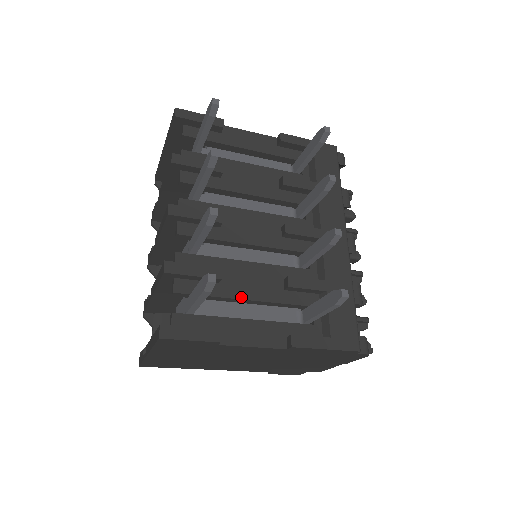
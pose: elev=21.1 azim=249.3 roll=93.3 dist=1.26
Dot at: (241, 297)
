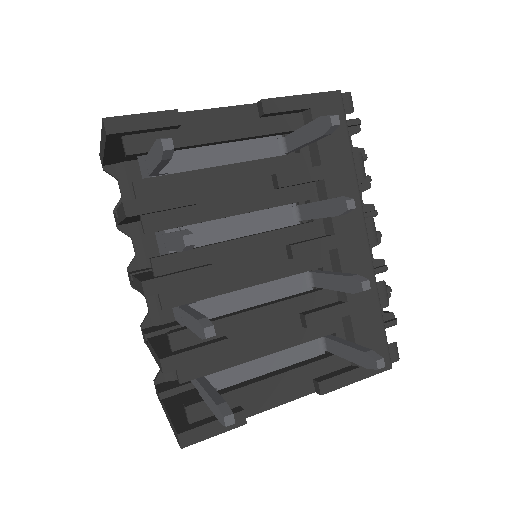
Dot at: (256, 356)
